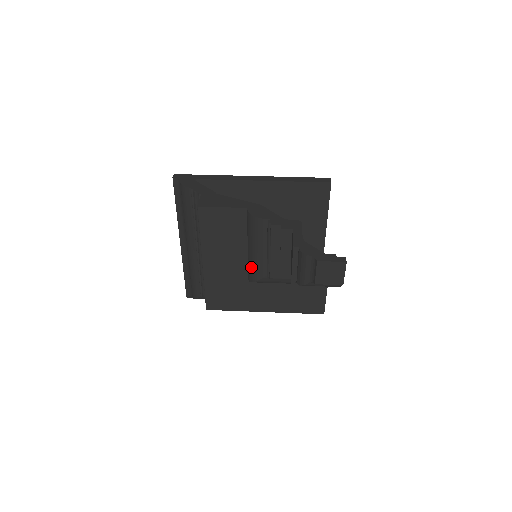
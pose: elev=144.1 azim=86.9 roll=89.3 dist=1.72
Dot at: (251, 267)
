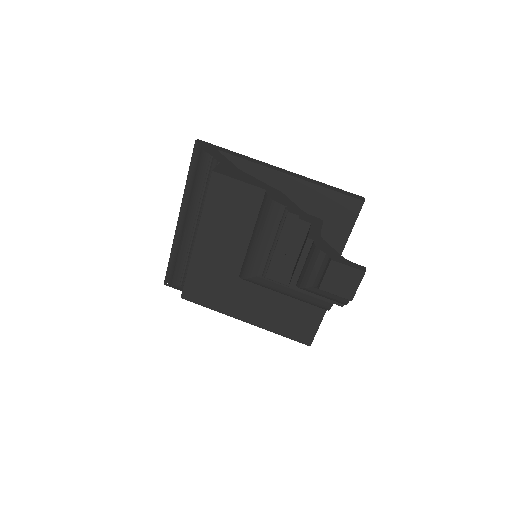
Dot at: (248, 260)
